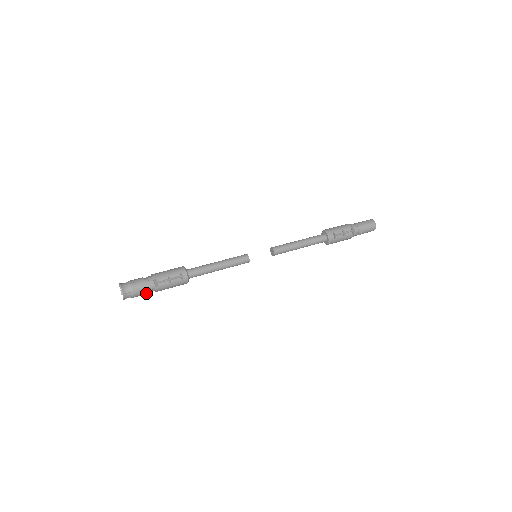
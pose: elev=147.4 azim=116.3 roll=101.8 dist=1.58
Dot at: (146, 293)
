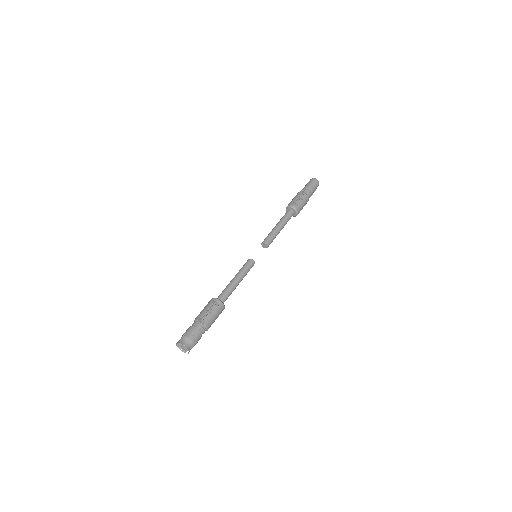
Dot at: (201, 335)
